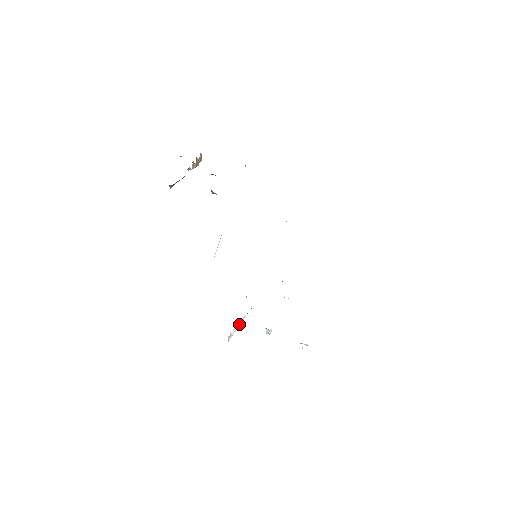
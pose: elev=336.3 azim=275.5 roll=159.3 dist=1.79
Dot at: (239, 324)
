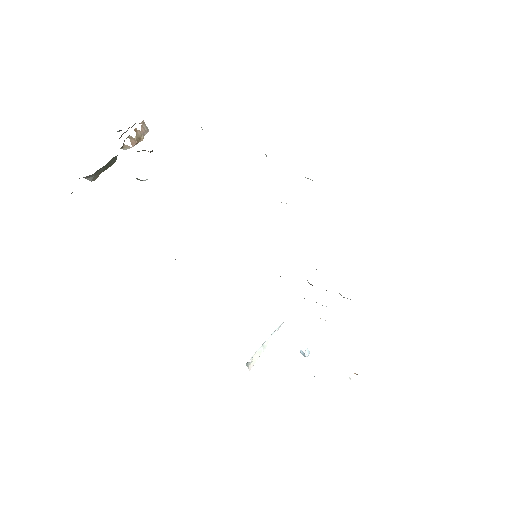
Dot at: (266, 343)
